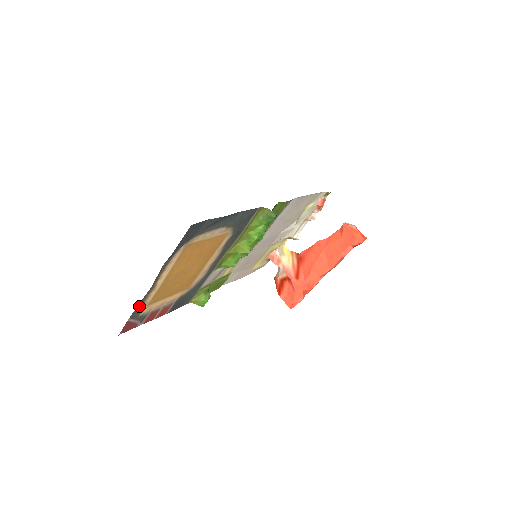
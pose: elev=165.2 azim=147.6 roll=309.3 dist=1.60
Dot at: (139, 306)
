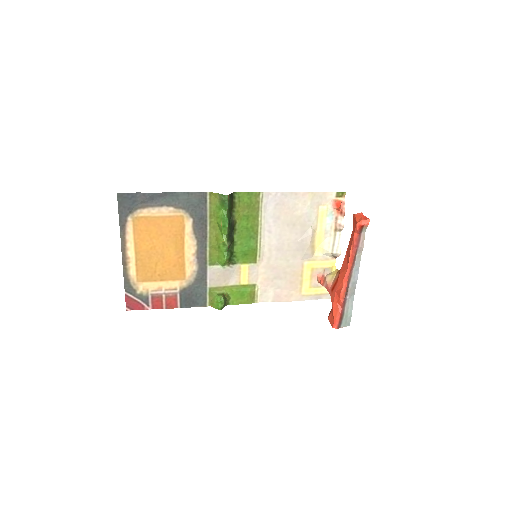
Dot at: (125, 278)
